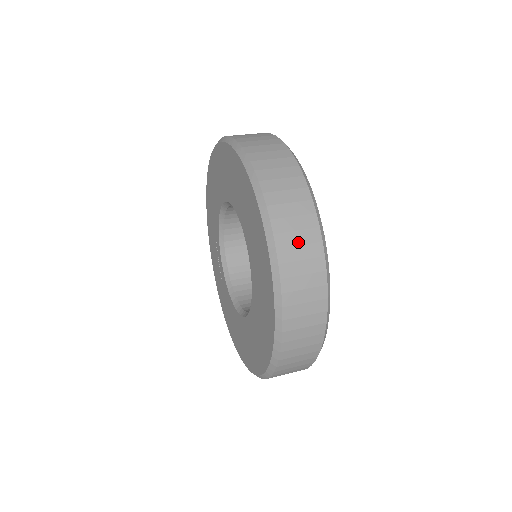
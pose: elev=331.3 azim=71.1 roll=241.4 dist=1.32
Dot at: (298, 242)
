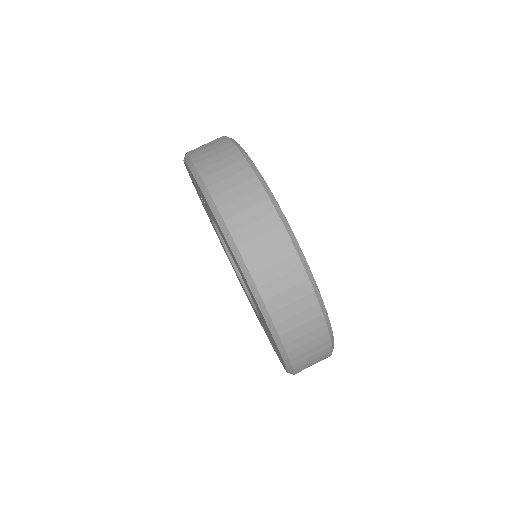
Dot at: occluded
